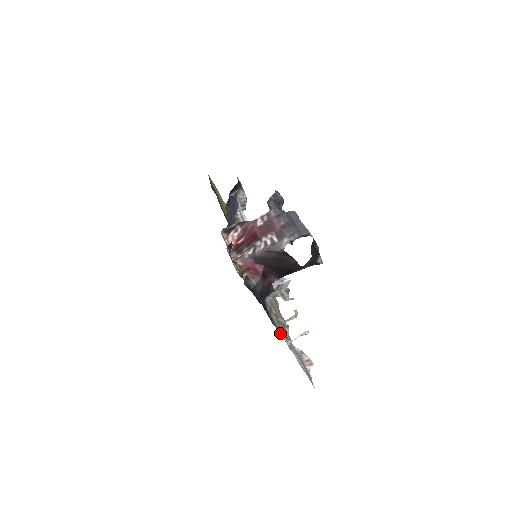
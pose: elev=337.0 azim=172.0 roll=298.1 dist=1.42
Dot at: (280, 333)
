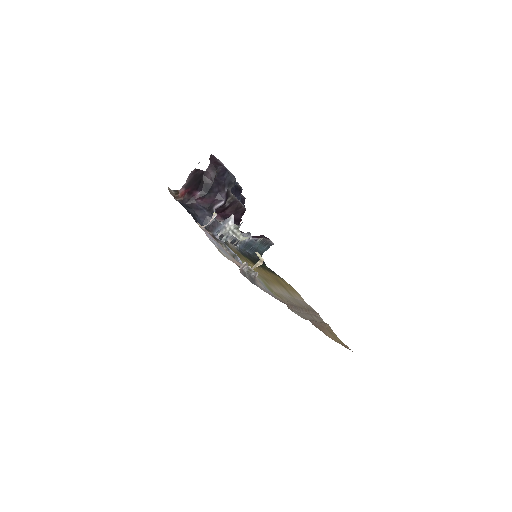
Dot at: occluded
